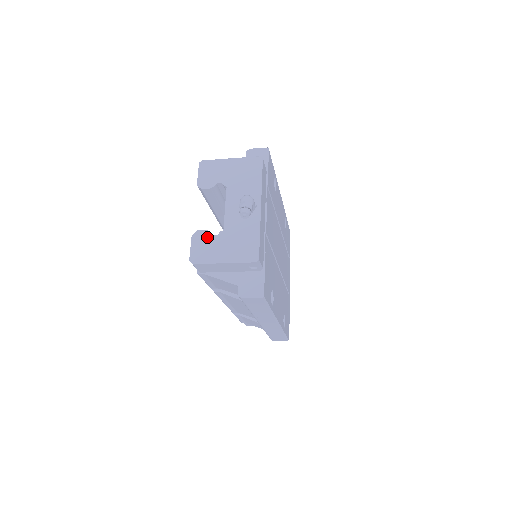
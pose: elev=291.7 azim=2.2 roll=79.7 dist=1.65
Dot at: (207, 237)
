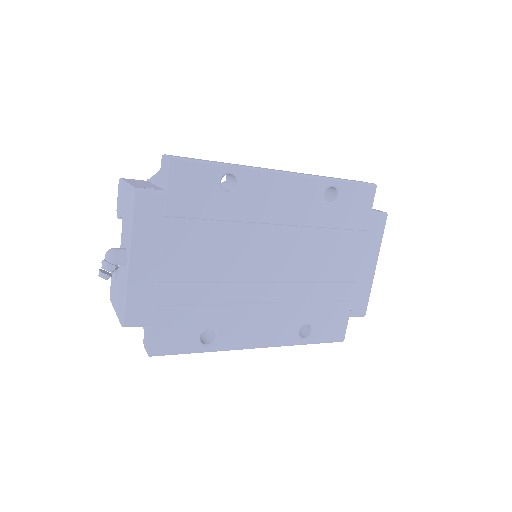
Dot at: (114, 278)
